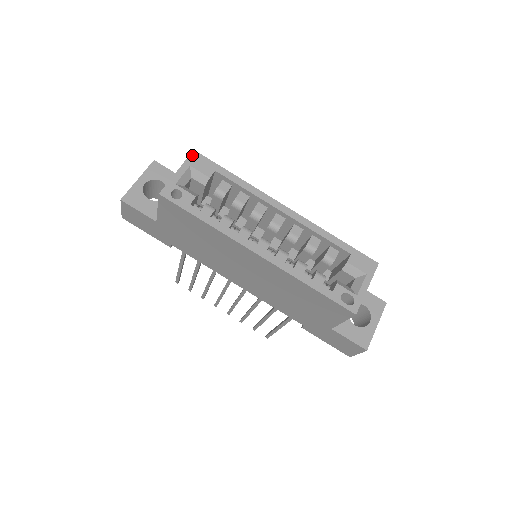
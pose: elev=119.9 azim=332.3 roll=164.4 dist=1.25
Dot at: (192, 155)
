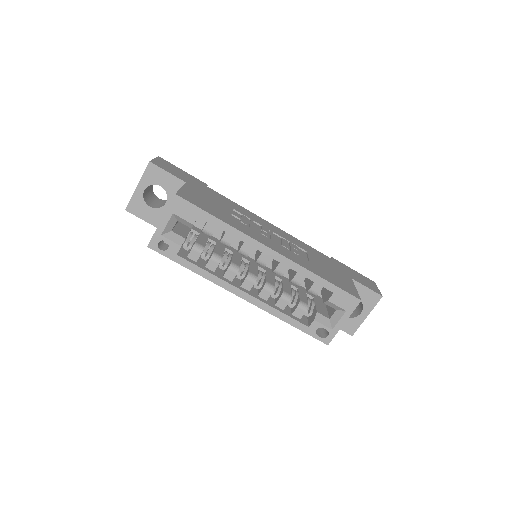
Dot at: (174, 201)
